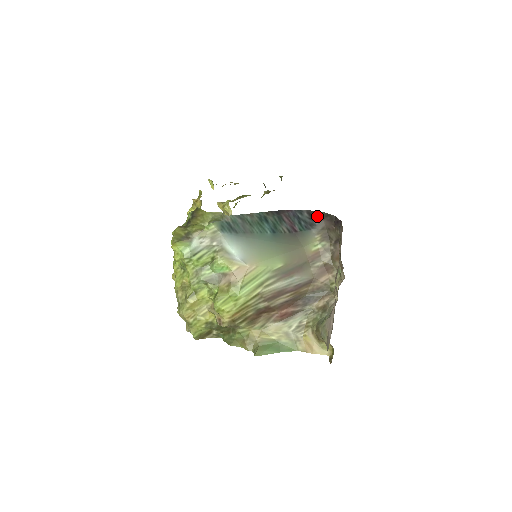
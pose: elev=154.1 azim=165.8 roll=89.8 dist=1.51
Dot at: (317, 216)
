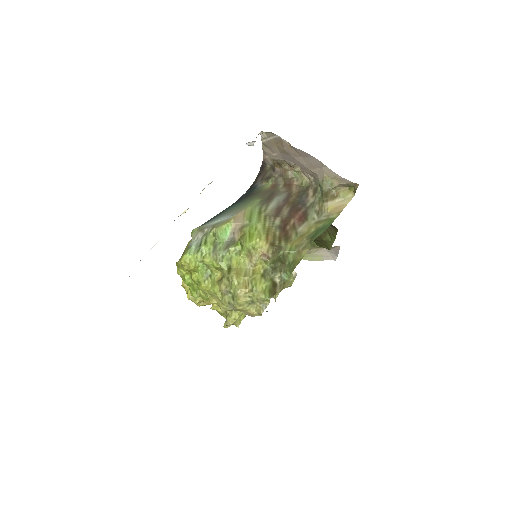
Dot at: (252, 185)
